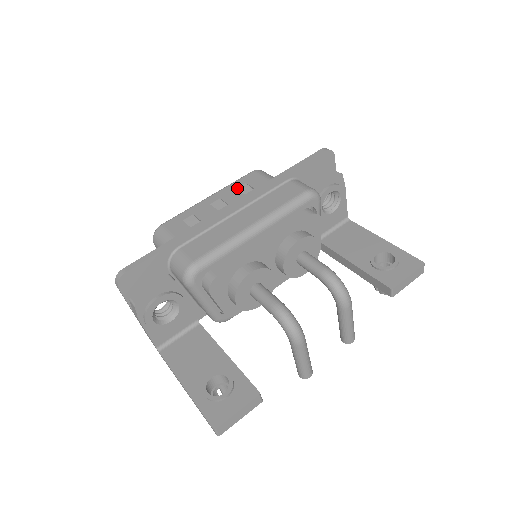
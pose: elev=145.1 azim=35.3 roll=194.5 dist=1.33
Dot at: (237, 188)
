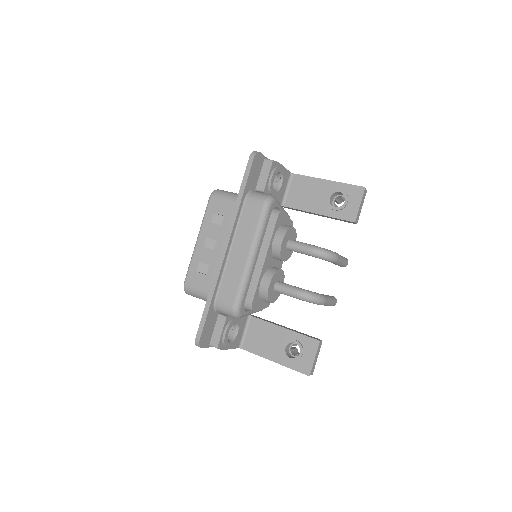
Dot at: (211, 222)
